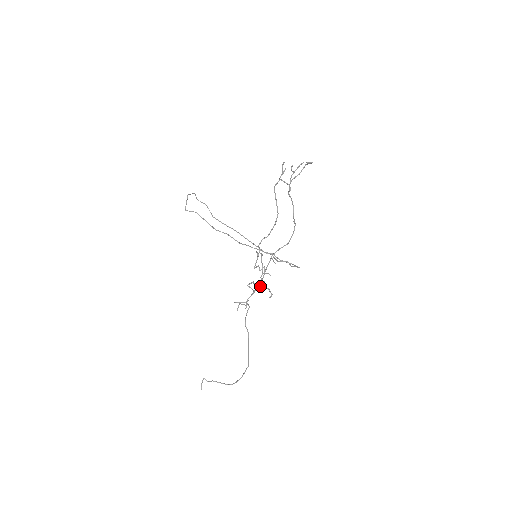
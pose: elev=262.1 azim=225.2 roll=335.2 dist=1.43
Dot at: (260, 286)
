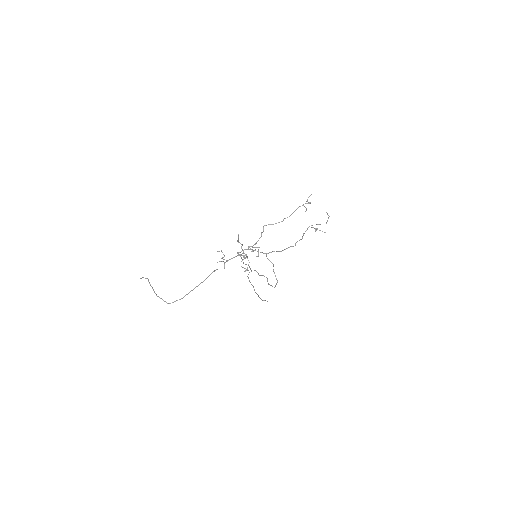
Dot at: (243, 255)
